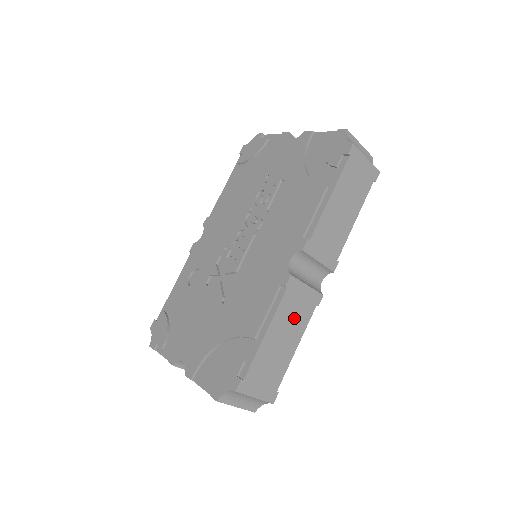
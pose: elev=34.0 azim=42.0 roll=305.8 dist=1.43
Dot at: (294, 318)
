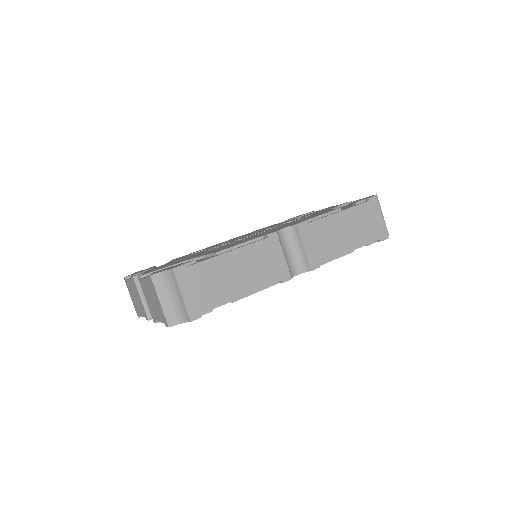
Dot at: (257, 268)
